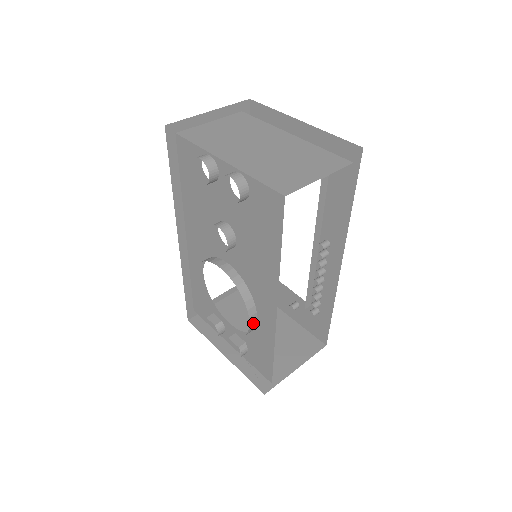
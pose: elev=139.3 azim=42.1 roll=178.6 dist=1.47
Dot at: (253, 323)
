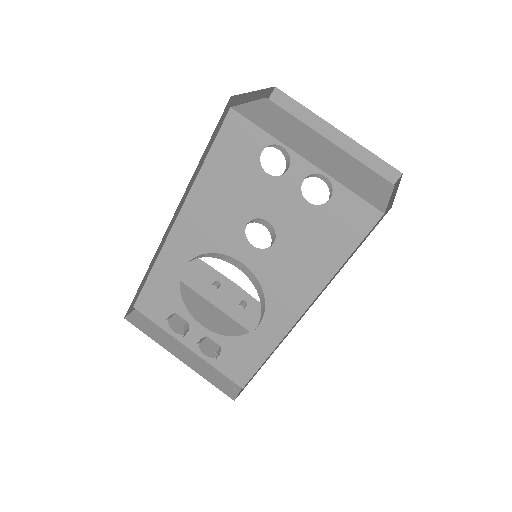
Dot at: (255, 328)
